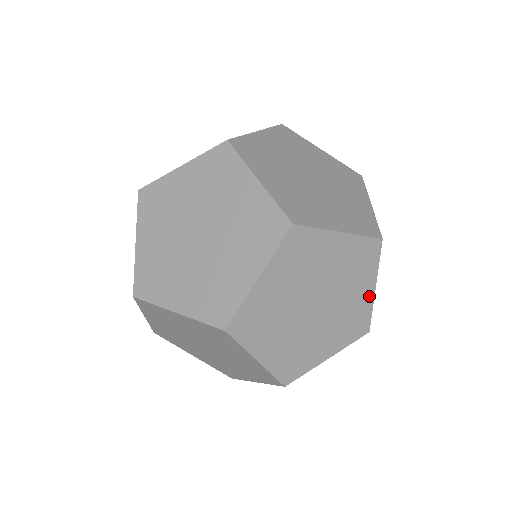
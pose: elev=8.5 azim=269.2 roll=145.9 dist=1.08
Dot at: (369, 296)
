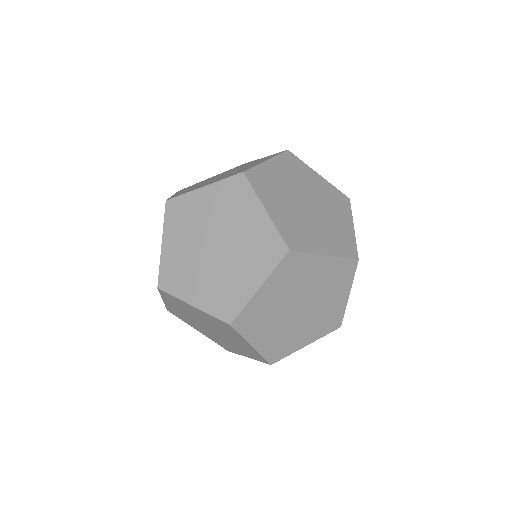
Dot at: (350, 230)
